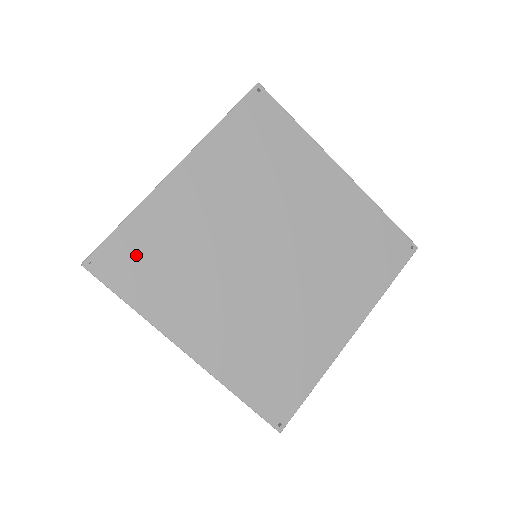
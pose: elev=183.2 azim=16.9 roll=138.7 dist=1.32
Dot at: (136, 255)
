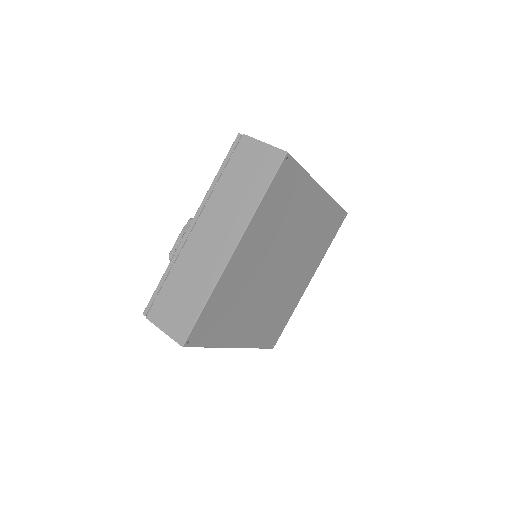
Dot at: (212, 320)
